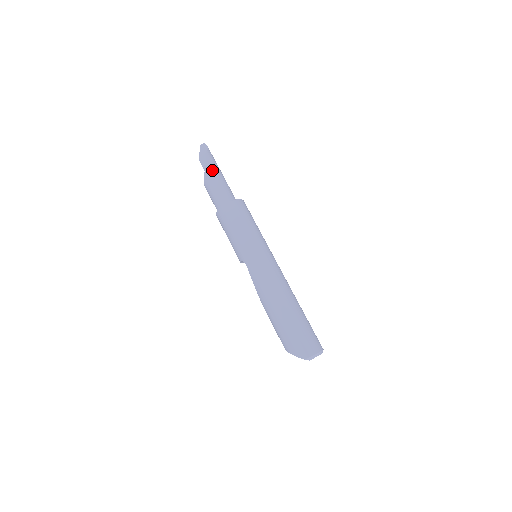
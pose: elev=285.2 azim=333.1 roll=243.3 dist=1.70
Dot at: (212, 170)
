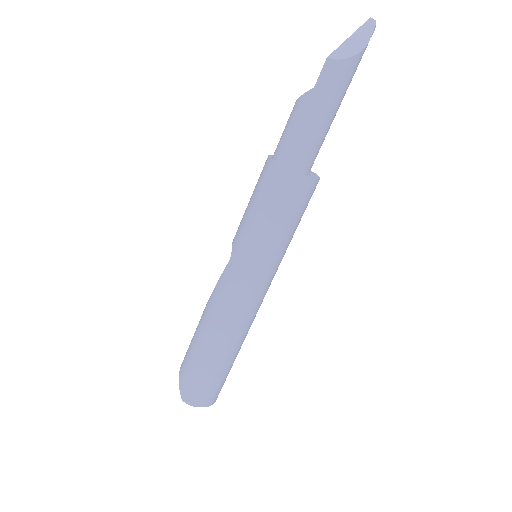
Dot at: (325, 98)
